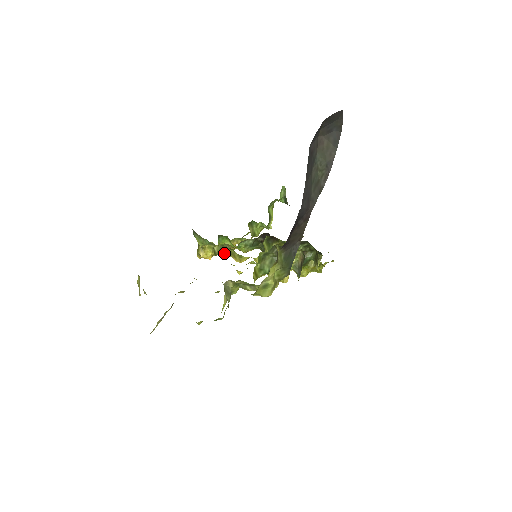
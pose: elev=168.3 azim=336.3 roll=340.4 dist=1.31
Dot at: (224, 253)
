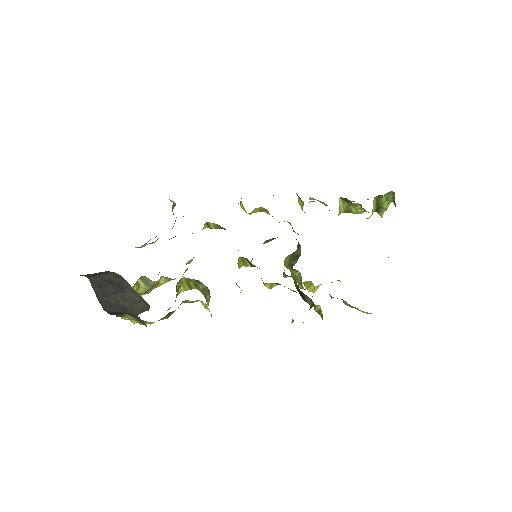
Dot at: occluded
